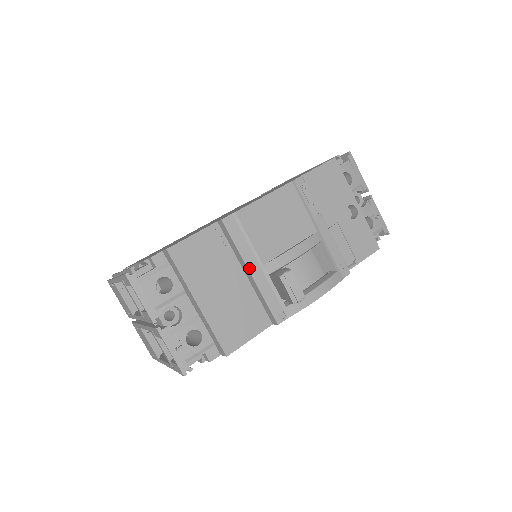
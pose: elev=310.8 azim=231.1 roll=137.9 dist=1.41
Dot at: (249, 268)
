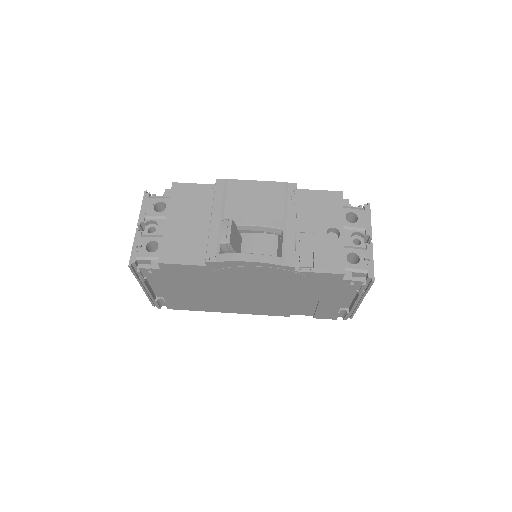
Dot at: (212, 215)
